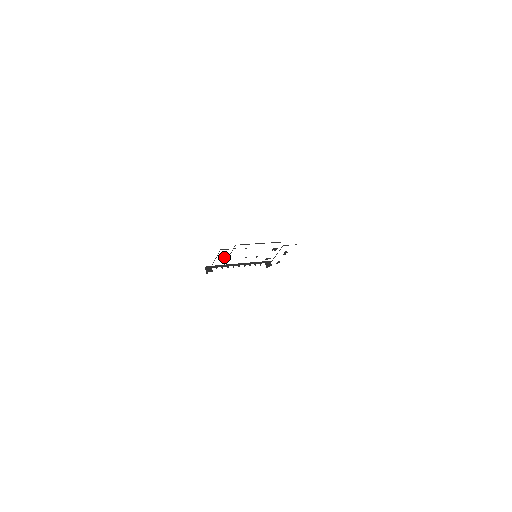
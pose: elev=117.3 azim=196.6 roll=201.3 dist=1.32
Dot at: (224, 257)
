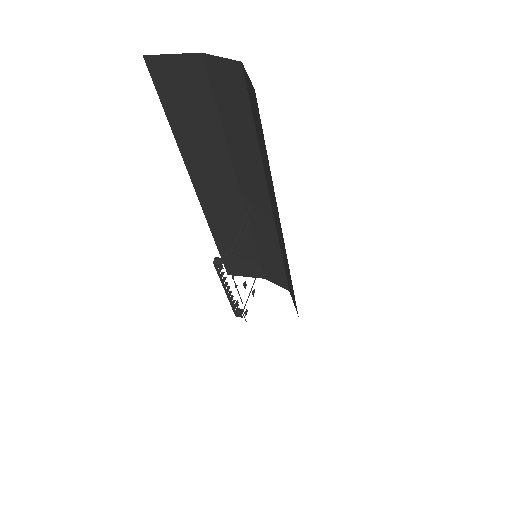
Dot at: (228, 252)
